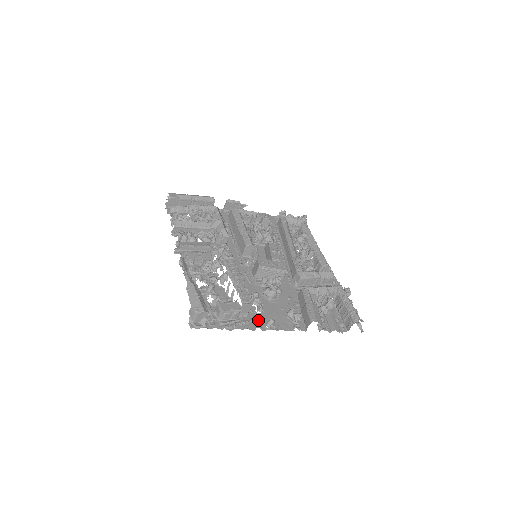
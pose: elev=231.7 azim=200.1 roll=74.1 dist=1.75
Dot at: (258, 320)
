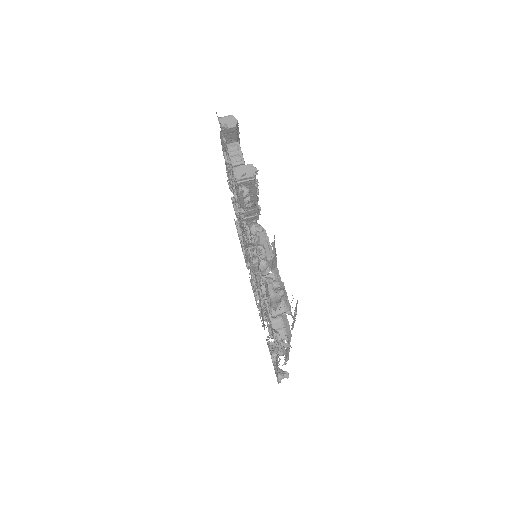
Dot at: occluded
